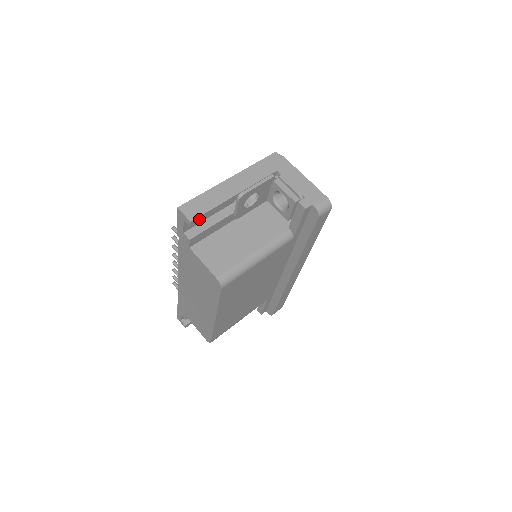
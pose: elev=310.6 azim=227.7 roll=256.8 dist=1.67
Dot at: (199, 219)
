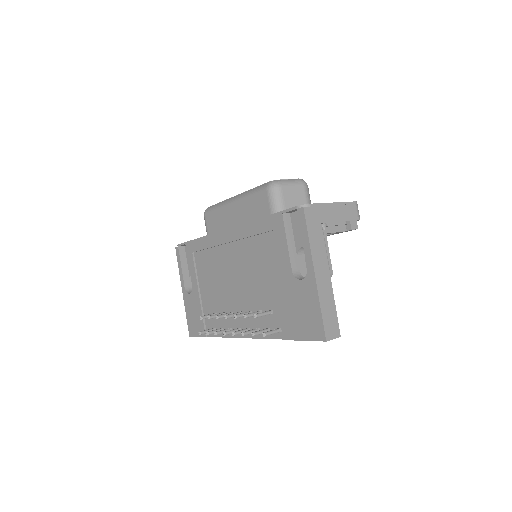
Dot at: (335, 326)
